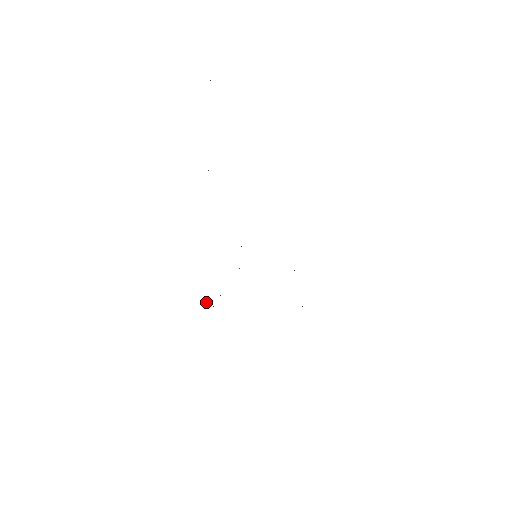
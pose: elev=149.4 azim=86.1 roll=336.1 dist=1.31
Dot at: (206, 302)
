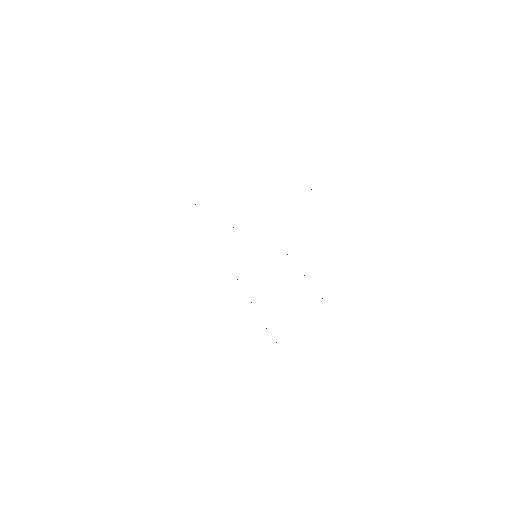
Dot at: occluded
